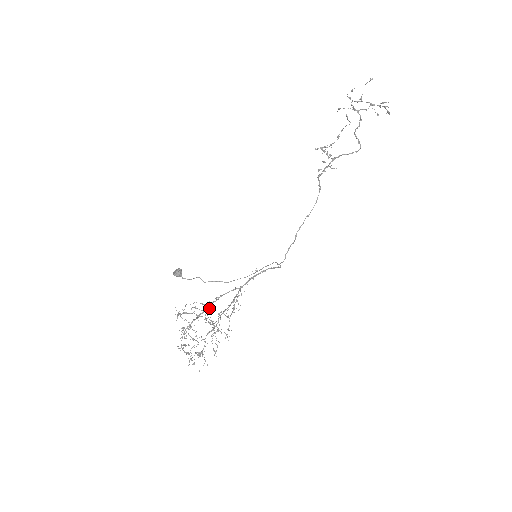
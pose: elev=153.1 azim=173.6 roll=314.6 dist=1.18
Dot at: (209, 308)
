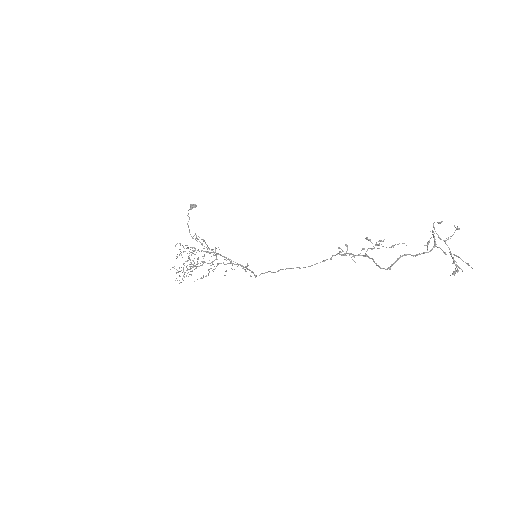
Dot at: (213, 255)
